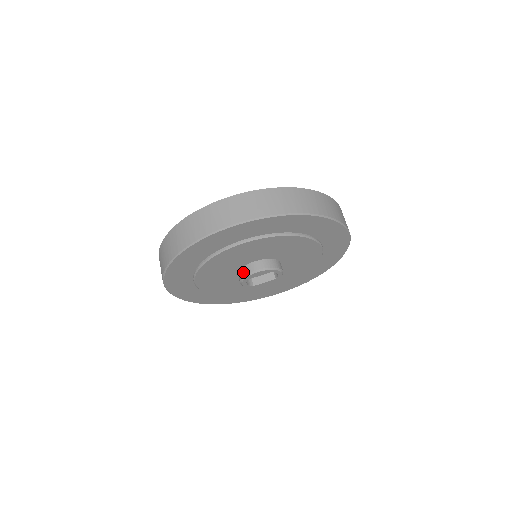
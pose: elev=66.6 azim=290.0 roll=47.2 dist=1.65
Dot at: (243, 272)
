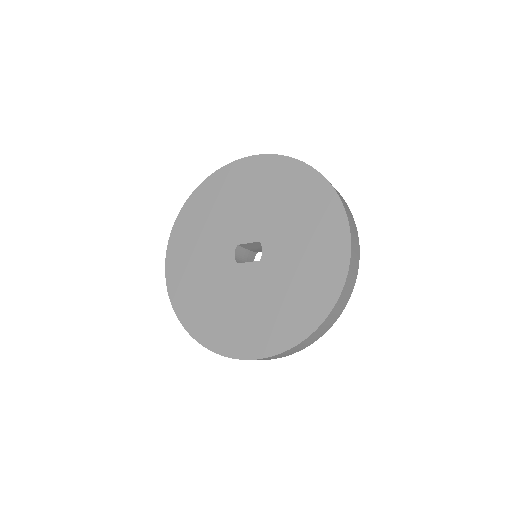
Dot at: occluded
